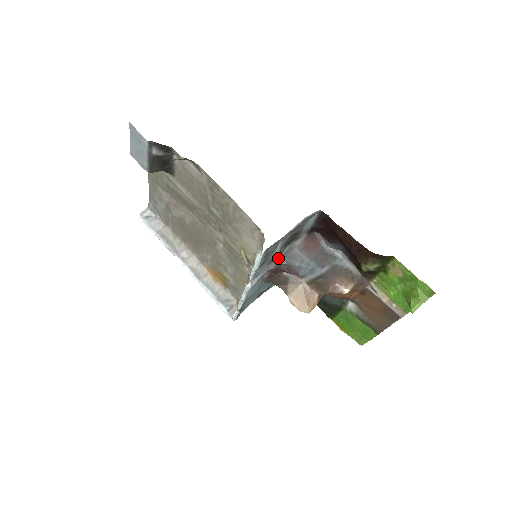
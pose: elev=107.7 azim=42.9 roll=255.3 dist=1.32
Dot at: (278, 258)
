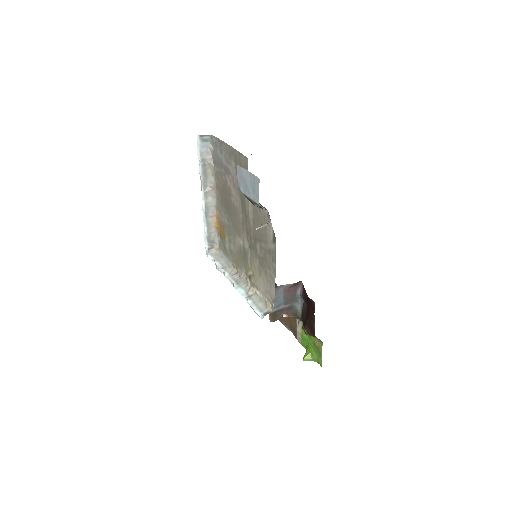
Dot at: occluded
